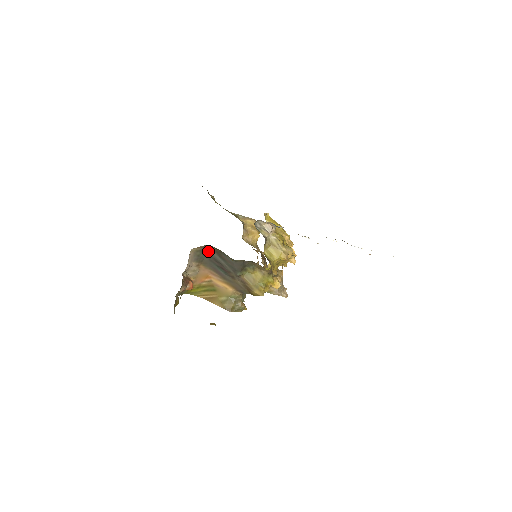
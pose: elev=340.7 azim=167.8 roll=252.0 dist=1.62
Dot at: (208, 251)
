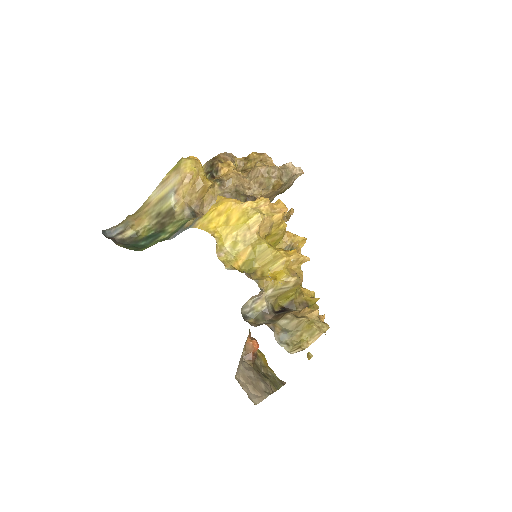
Dot at: occluded
